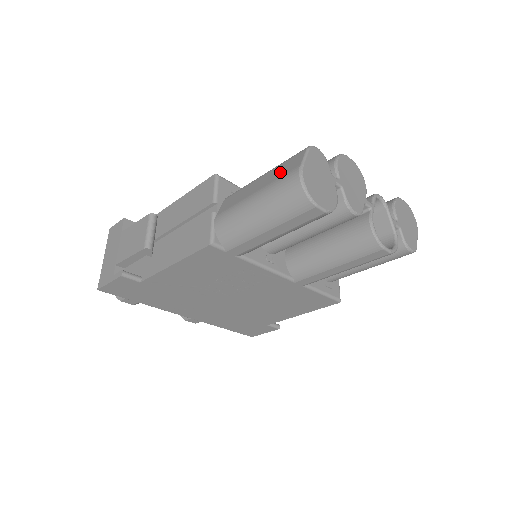
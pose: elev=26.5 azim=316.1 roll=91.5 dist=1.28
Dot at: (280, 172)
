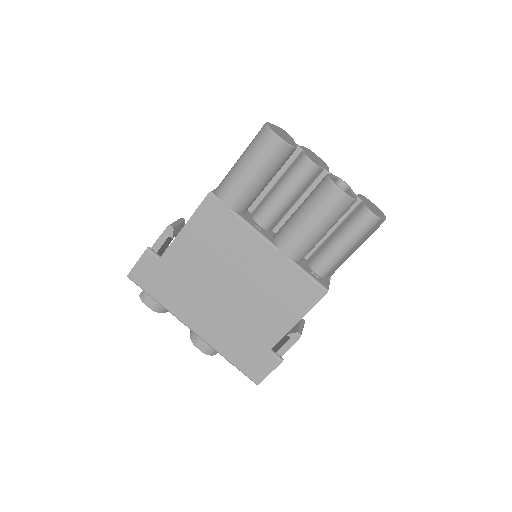
Dot at: occluded
